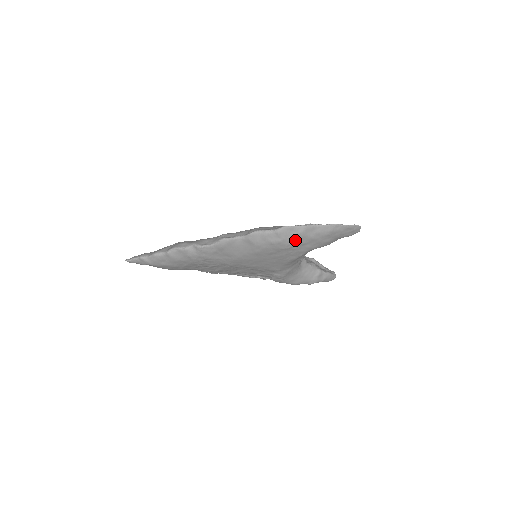
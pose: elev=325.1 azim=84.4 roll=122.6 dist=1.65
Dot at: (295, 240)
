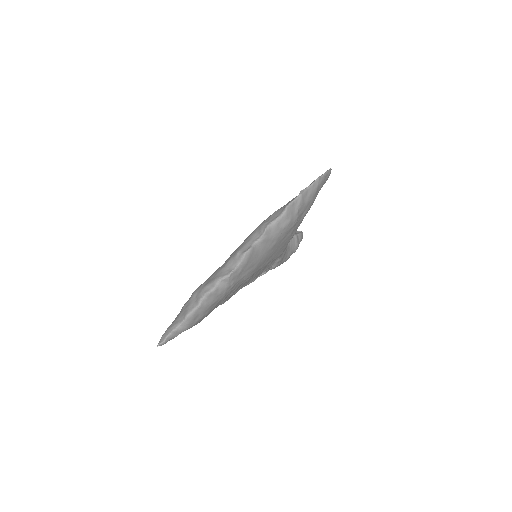
Dot at: (298, 213)
